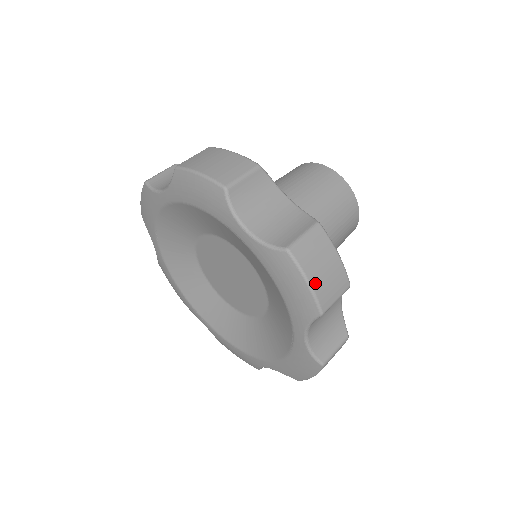
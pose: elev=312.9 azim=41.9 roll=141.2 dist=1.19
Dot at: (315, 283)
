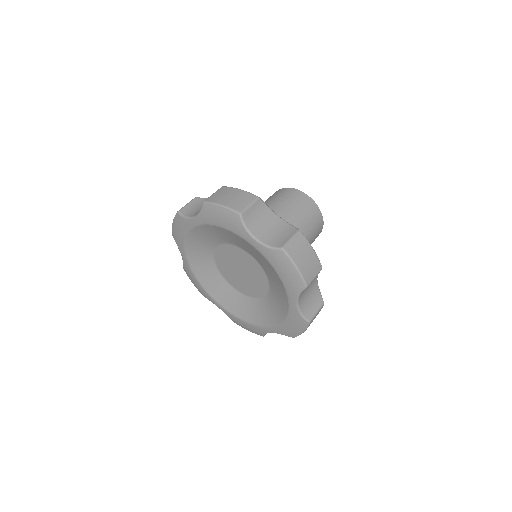
Dot at: occluded
